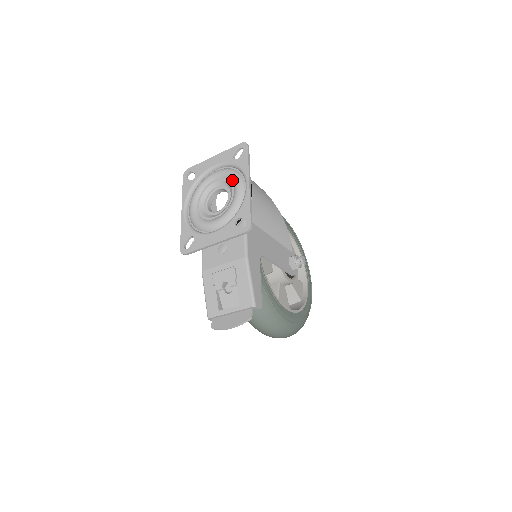
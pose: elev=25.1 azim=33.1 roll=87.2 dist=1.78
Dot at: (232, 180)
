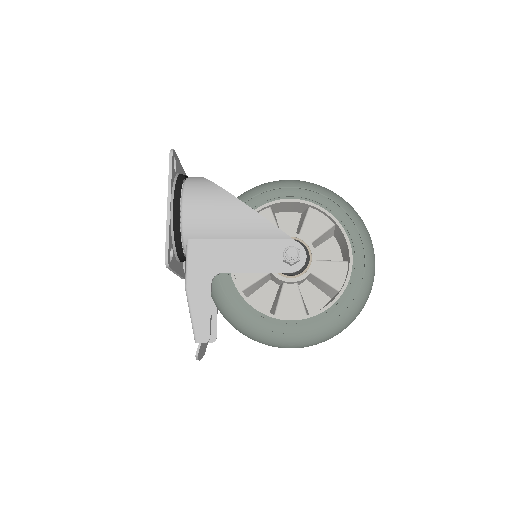
Dot at: occluded
